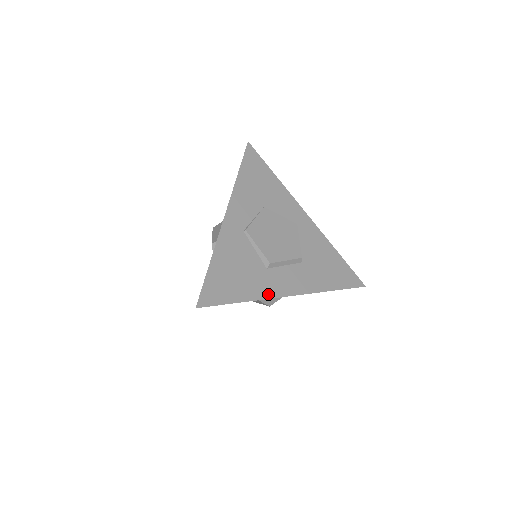
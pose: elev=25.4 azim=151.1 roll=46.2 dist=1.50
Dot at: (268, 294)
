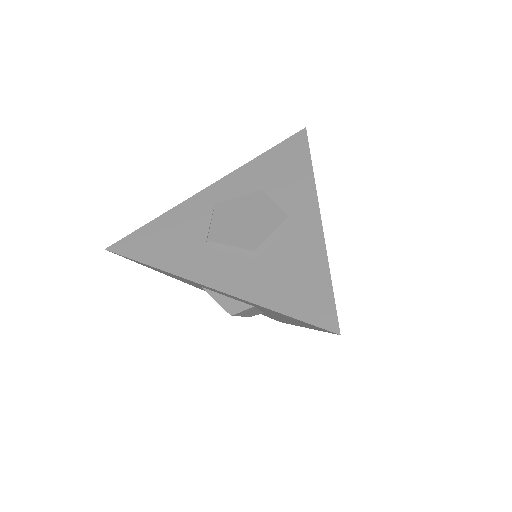
Dot at: (181, 271)
